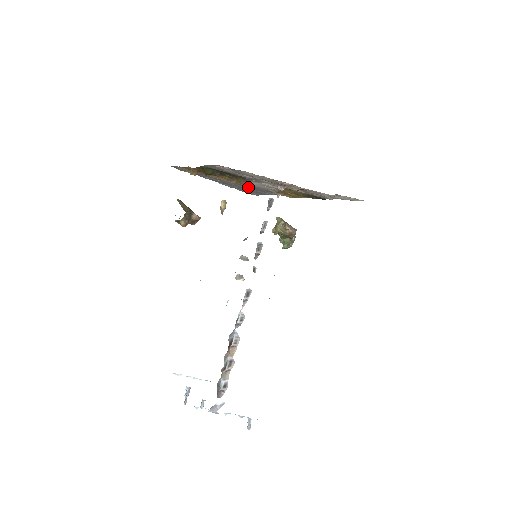
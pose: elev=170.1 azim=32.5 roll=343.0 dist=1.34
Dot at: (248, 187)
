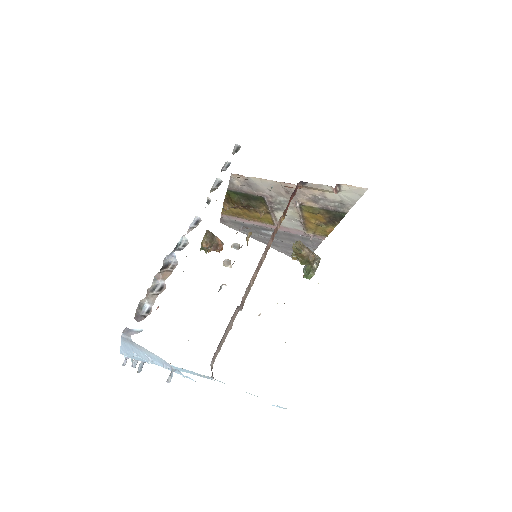
Dot at: (288, 240)
